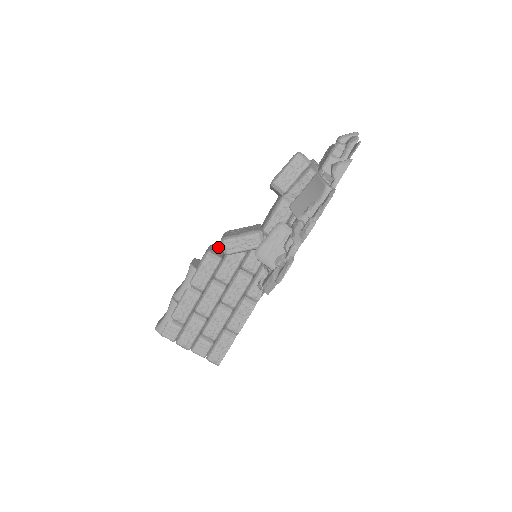
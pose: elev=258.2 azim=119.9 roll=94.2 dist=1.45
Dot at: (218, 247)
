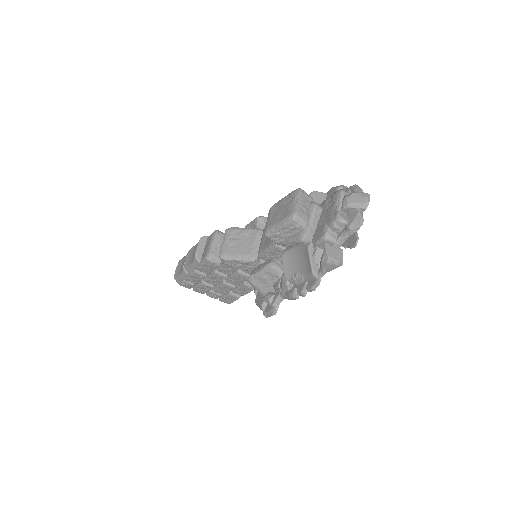
Dot at: (222, 236)
